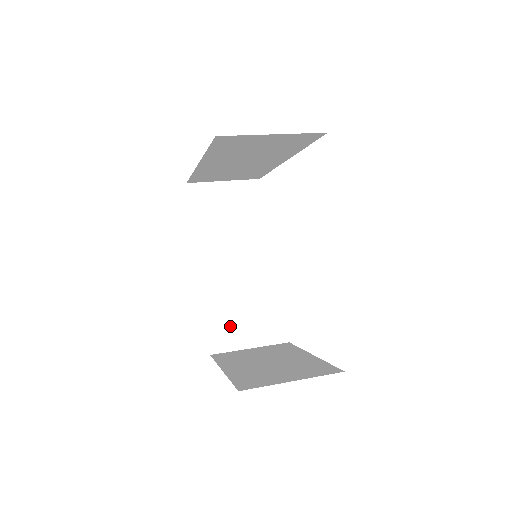
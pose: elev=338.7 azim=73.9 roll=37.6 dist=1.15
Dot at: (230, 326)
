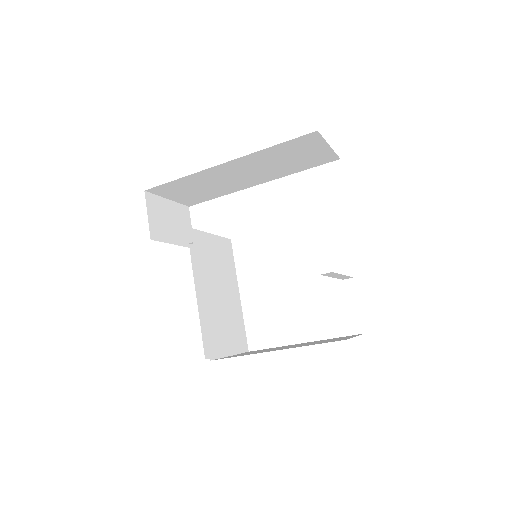
Dot at: (218, 331)
